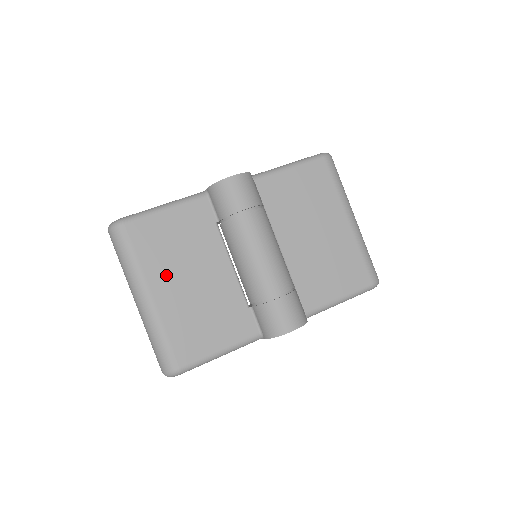
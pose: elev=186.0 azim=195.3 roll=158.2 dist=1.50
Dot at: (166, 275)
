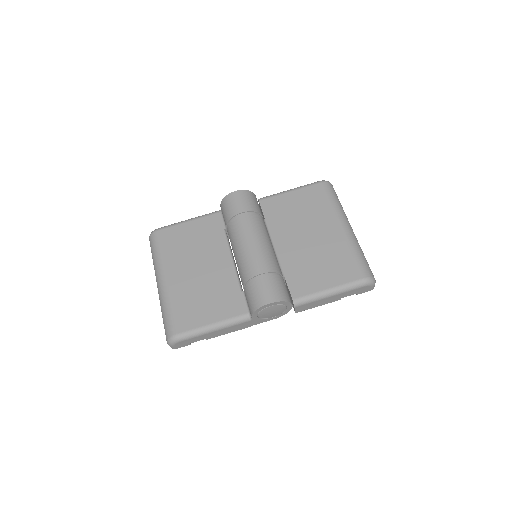
Dot at: (180, 265)
